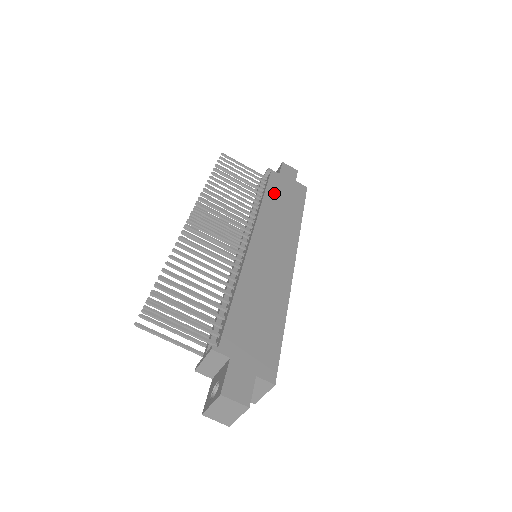
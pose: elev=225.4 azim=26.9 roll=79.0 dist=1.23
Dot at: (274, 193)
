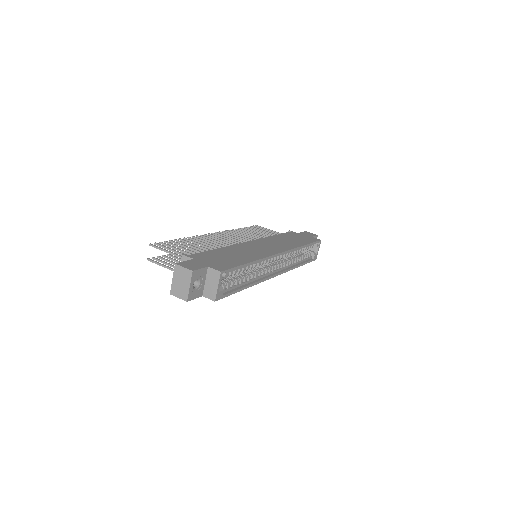
Dot at: (286, 236)
